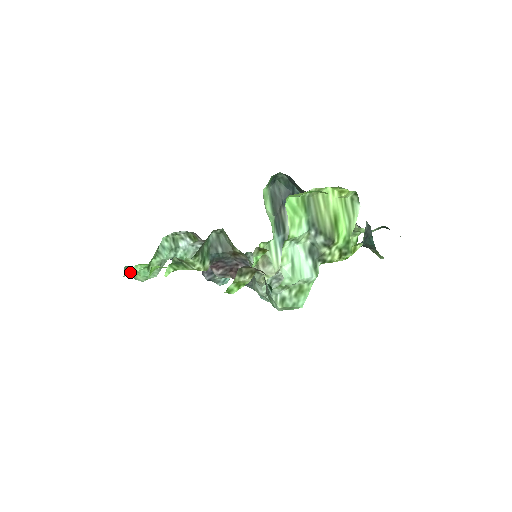
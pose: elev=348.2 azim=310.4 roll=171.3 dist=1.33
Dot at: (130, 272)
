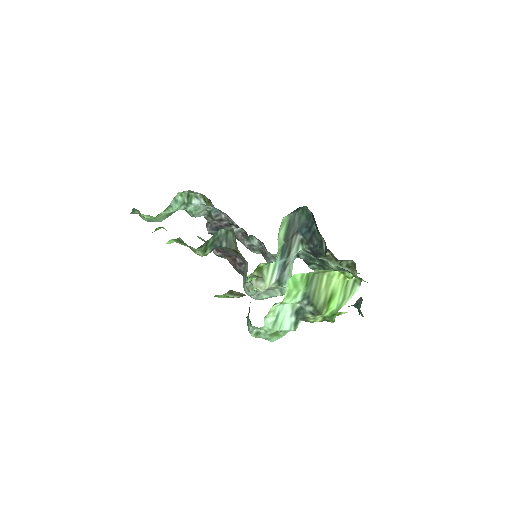
Dot at: (138, 213)
